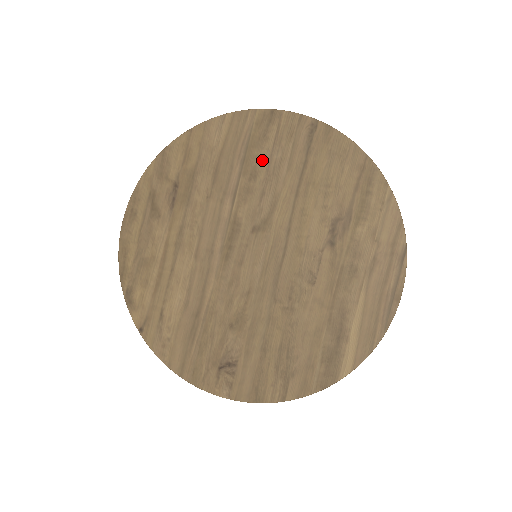
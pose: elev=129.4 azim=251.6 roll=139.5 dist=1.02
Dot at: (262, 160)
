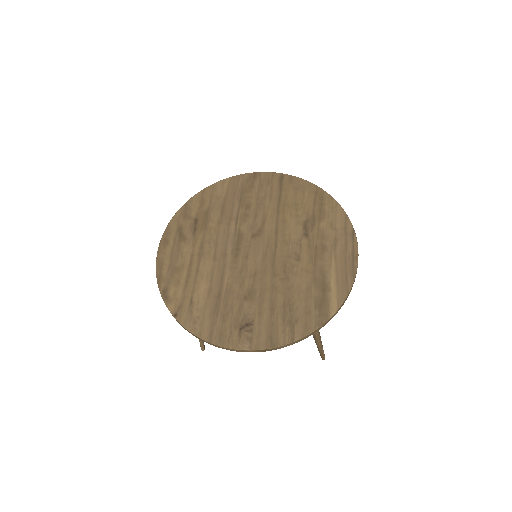
Dot at: (252, 198)
